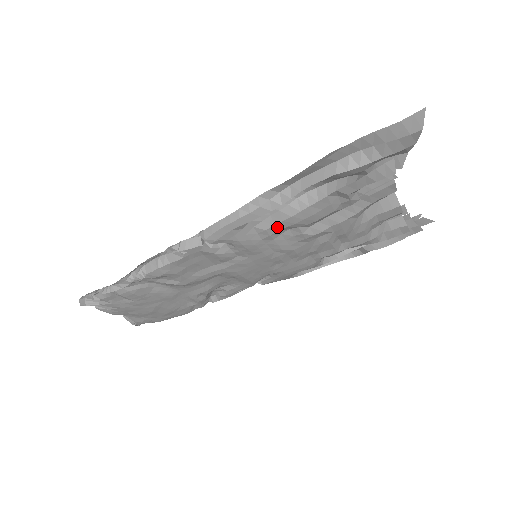
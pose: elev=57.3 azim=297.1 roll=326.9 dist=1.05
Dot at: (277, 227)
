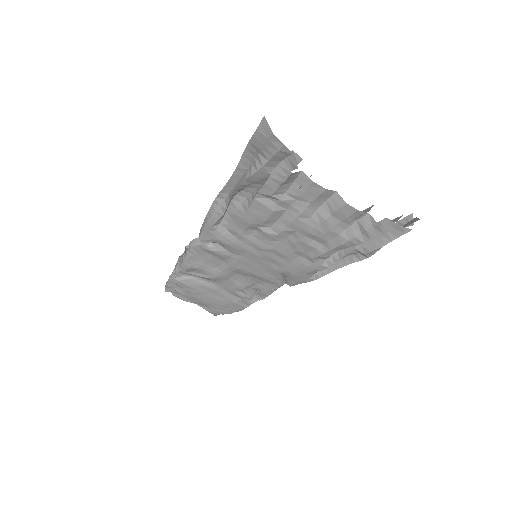
Dot at: (241, 228)
